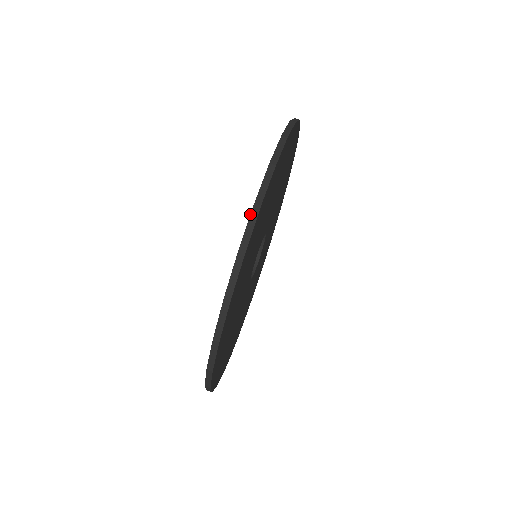
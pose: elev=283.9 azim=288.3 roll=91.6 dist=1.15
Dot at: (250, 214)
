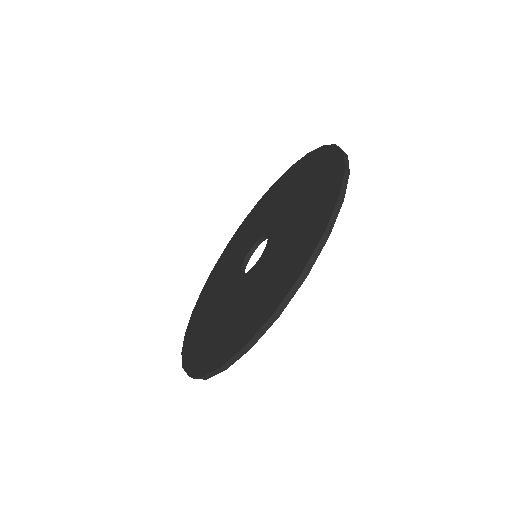
Dot at: (295, 283)
